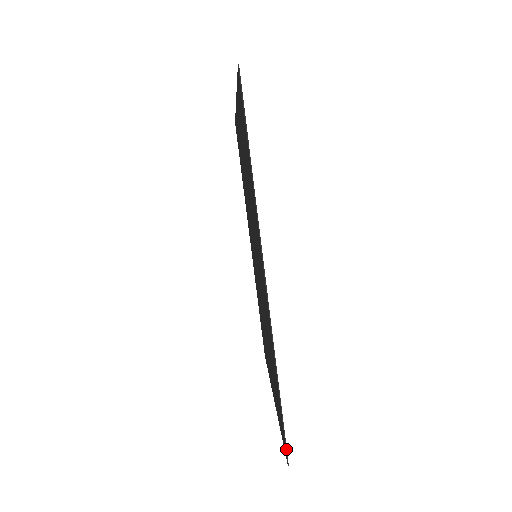
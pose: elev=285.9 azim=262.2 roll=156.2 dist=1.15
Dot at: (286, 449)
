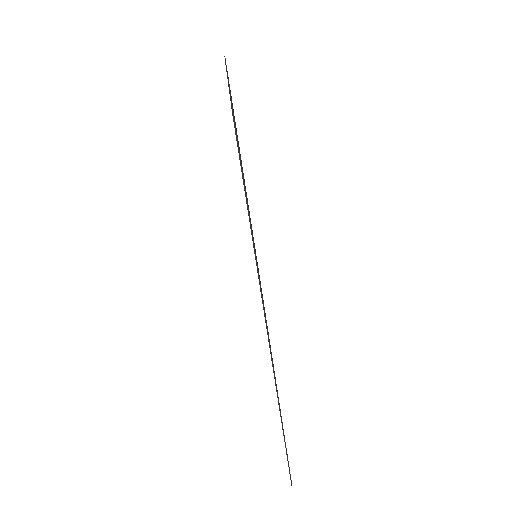
Dot at: (290, 476)
